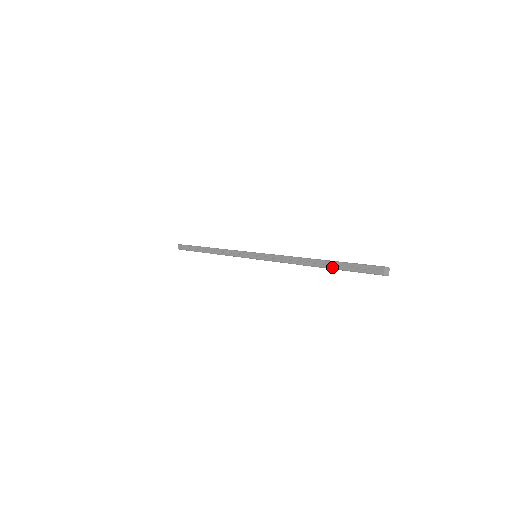
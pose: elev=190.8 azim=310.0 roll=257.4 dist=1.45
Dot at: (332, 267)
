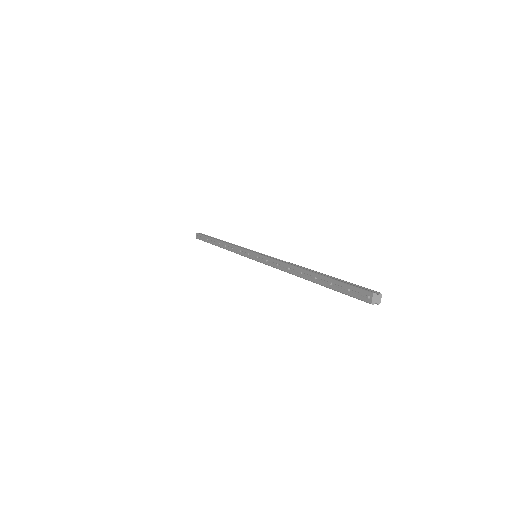
Dot at: (320, 283)
